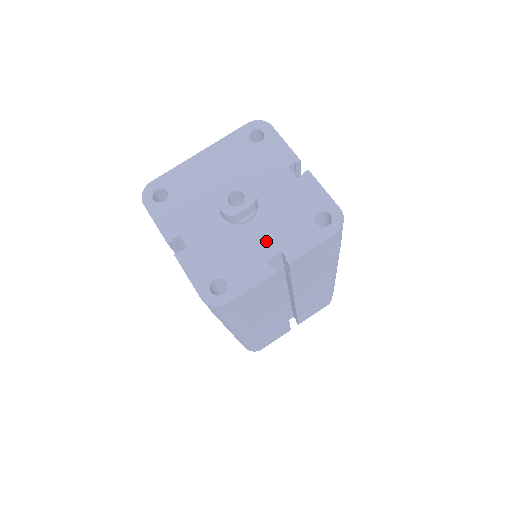
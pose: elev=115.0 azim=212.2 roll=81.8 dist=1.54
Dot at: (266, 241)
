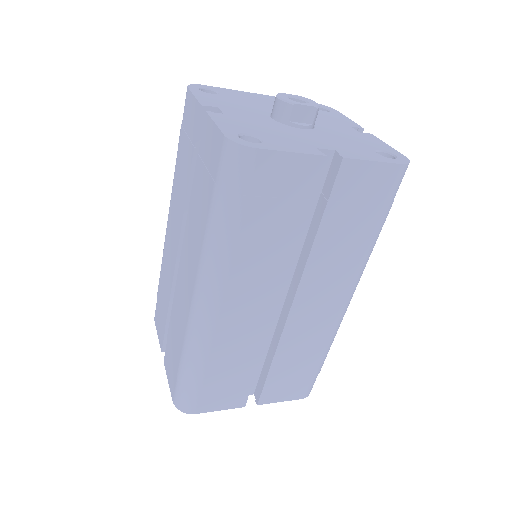
Dot at: (318, 141)
